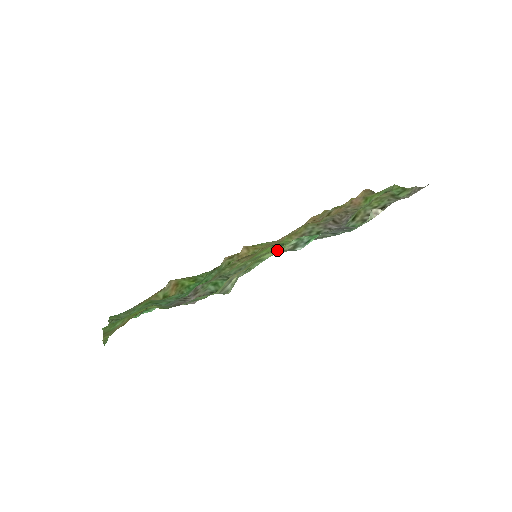
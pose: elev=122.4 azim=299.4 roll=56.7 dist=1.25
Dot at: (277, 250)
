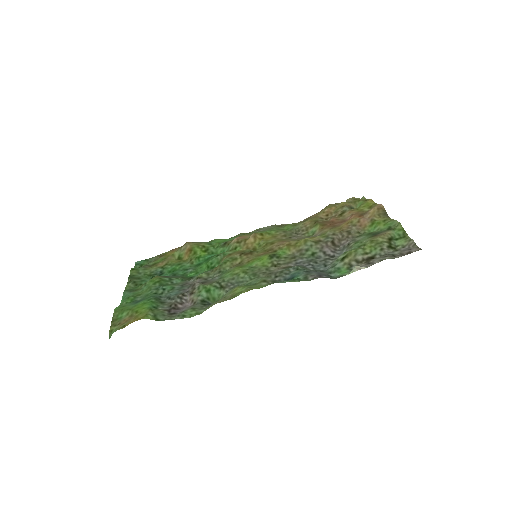
Dot at: (259, 287)
